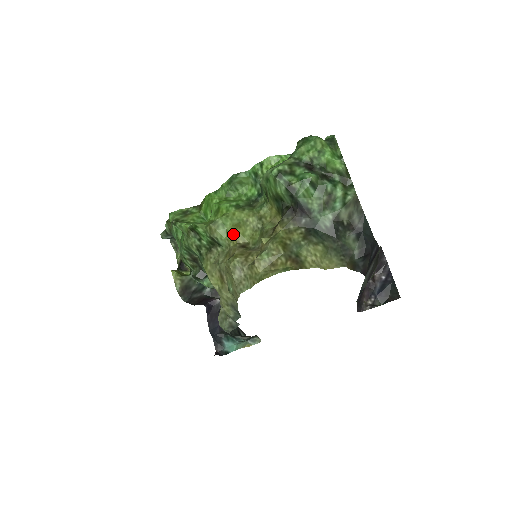
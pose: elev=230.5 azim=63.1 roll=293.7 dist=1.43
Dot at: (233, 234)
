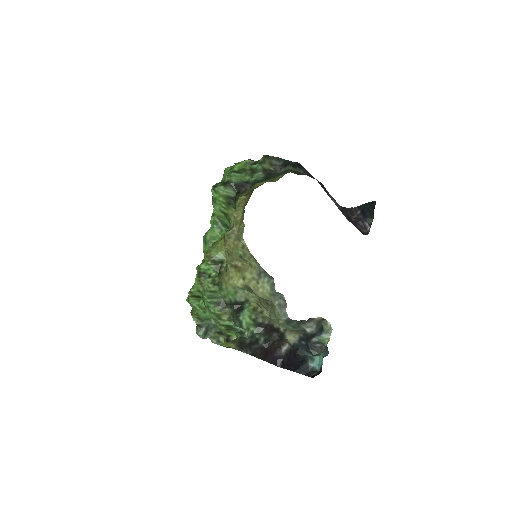
Dot at: (222, 243)
